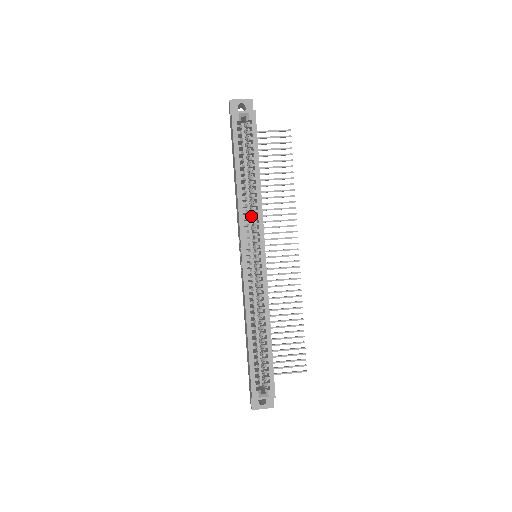
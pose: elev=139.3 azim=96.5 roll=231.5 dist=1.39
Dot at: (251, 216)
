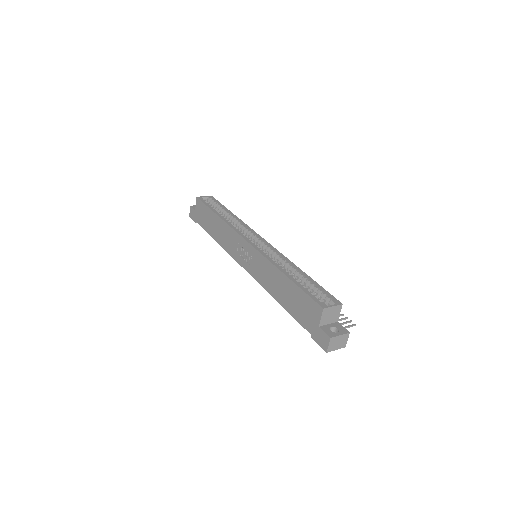
Dot at: occluded
